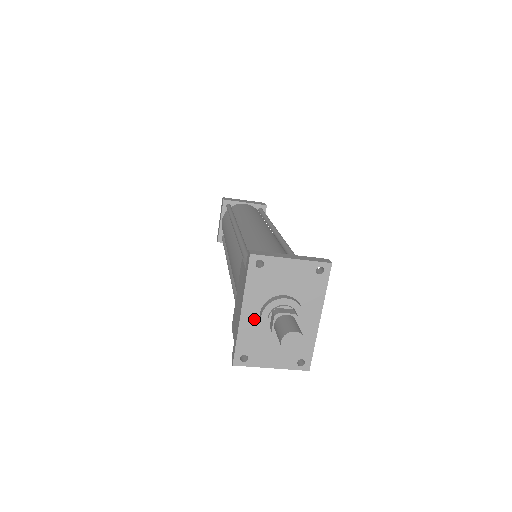
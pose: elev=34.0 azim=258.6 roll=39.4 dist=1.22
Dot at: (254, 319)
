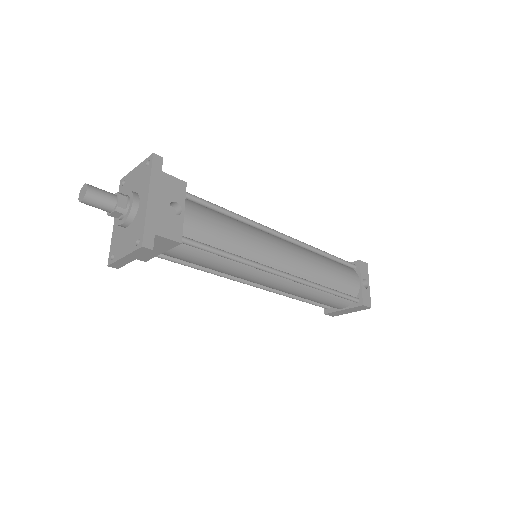
Dot at: occluded
